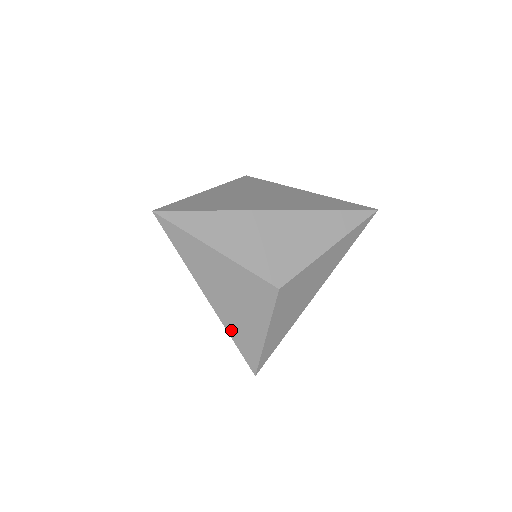
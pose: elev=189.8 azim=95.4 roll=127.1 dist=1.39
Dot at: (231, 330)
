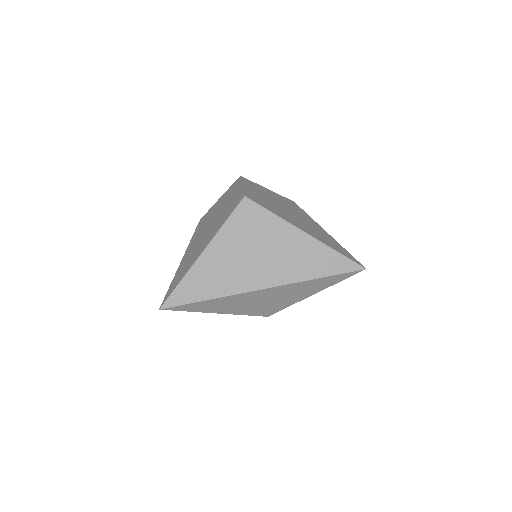
Dot at: occluded
